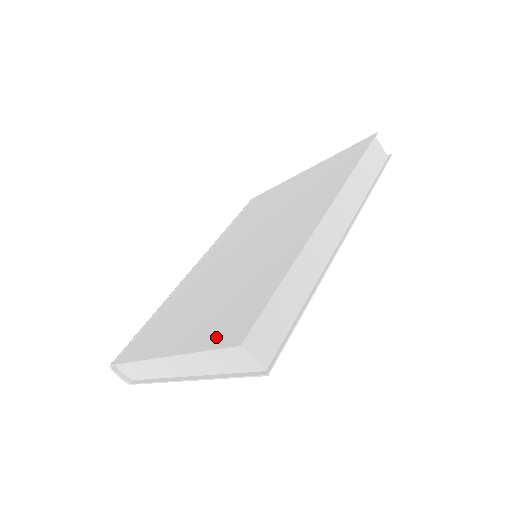
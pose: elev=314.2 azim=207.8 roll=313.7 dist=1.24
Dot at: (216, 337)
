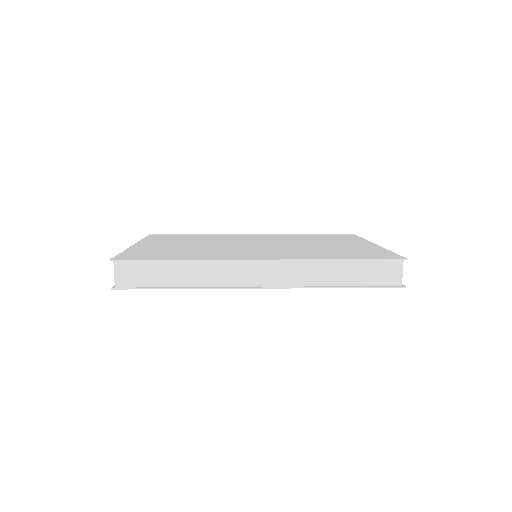
Dot at: (131, 253)
